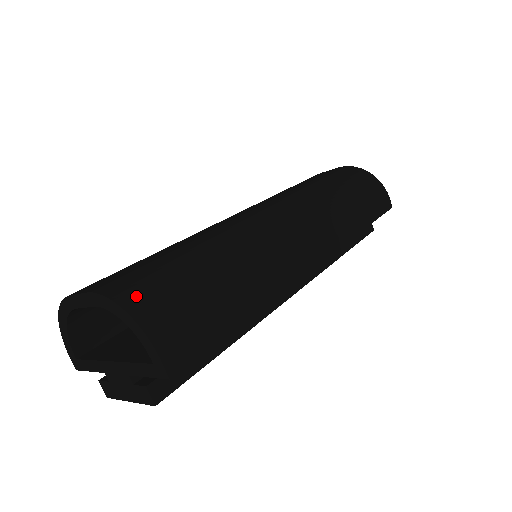
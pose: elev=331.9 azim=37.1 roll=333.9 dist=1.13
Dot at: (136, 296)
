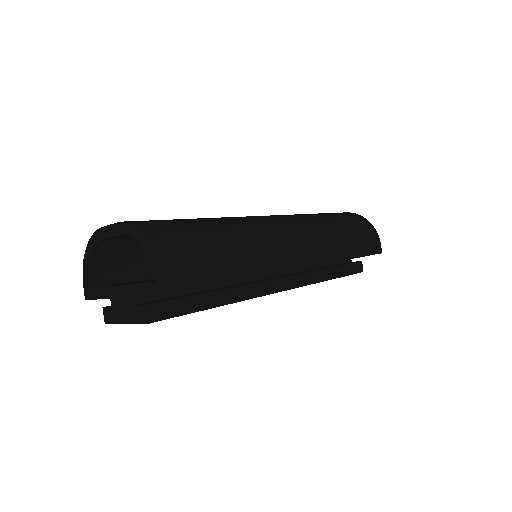
Dot at: (155, 230)
